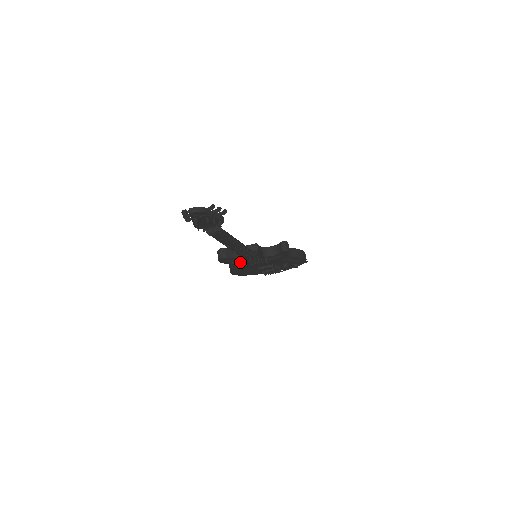
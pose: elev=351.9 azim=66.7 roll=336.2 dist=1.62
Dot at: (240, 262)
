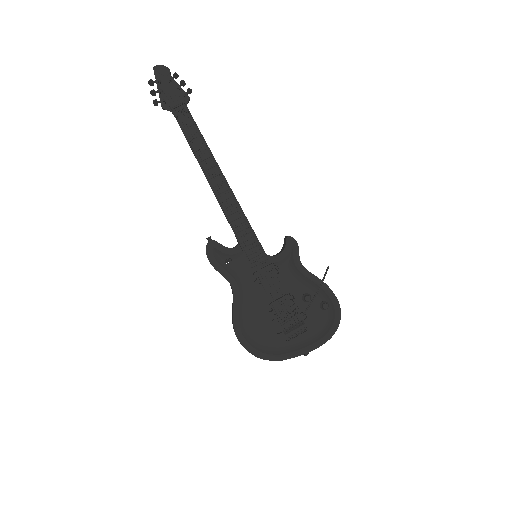
Dot at: (236, 263)
